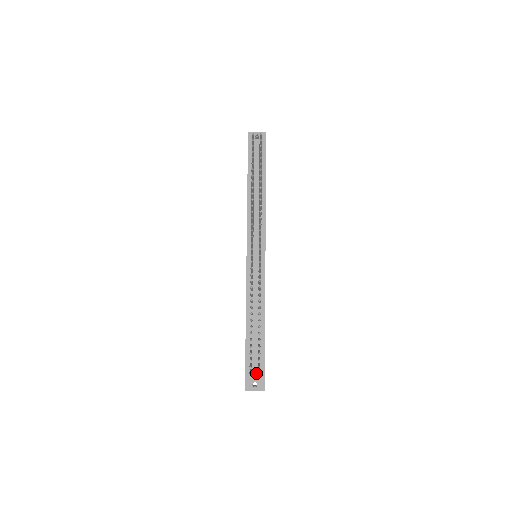
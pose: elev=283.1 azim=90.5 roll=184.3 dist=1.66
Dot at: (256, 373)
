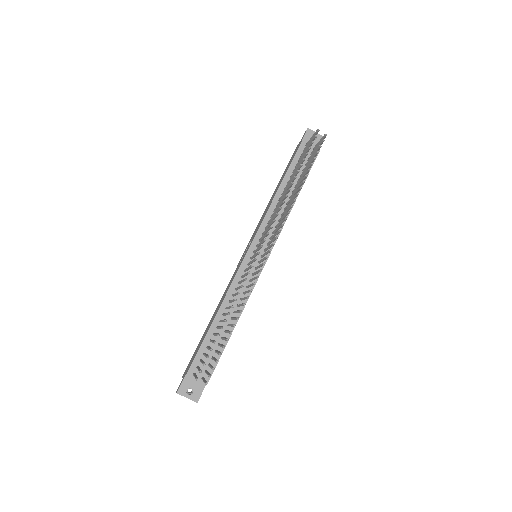
Dot at: occluded
